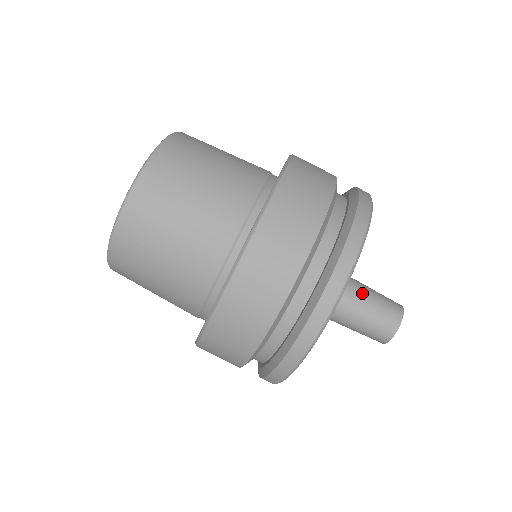
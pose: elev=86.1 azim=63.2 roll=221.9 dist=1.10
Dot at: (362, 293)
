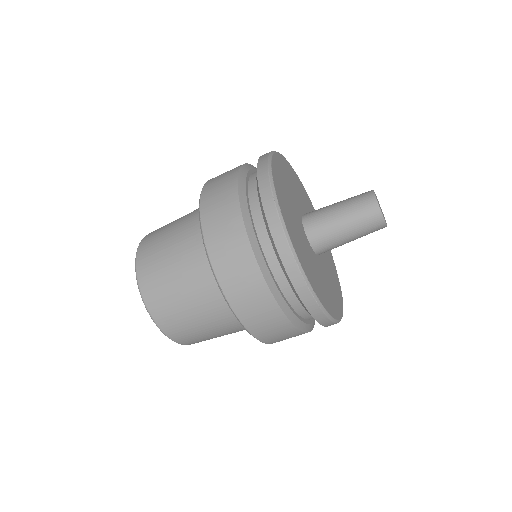
Dot at: (339, 226)
